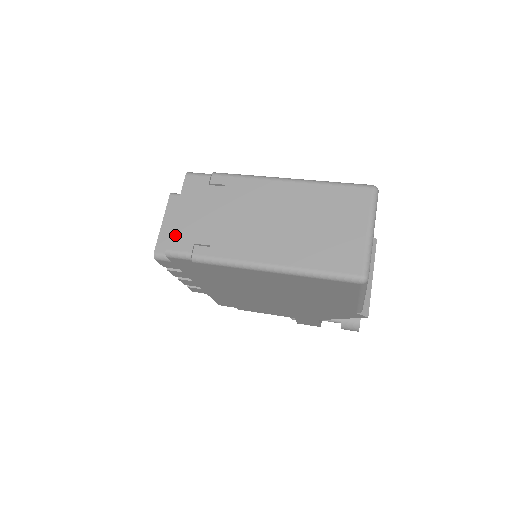
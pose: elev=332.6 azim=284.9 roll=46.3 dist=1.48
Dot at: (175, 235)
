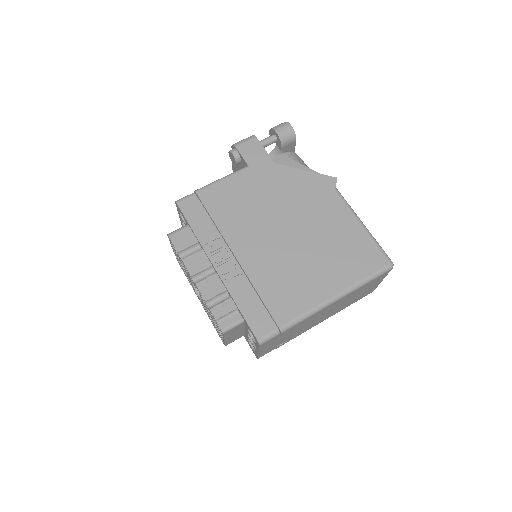
Dot at: occluded
